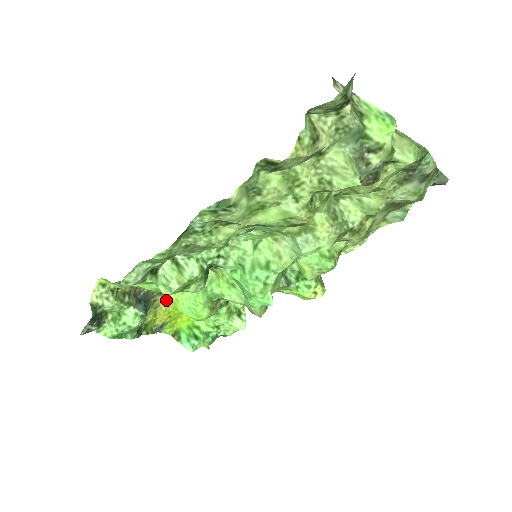
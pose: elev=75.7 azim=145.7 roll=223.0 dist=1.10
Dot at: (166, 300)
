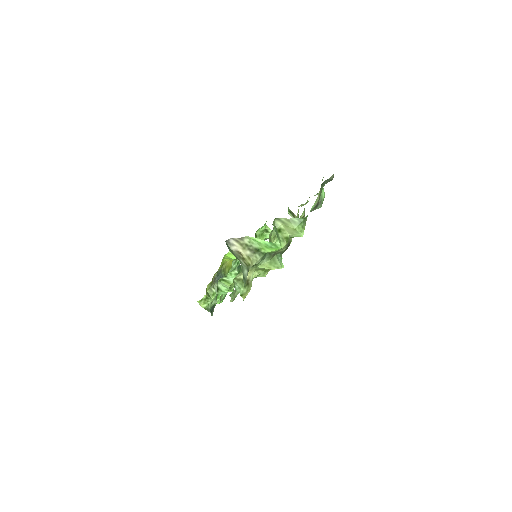
Dot at: (227, 261)
